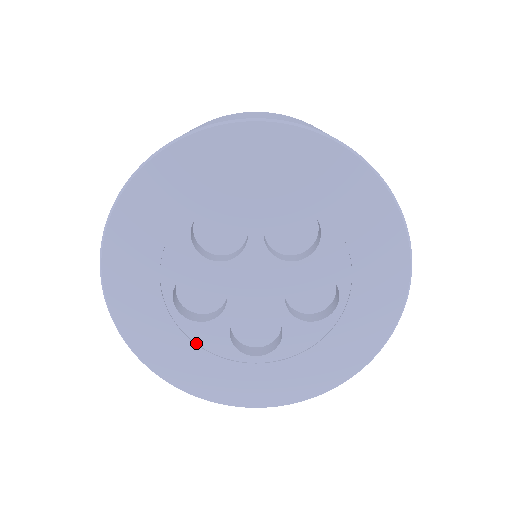
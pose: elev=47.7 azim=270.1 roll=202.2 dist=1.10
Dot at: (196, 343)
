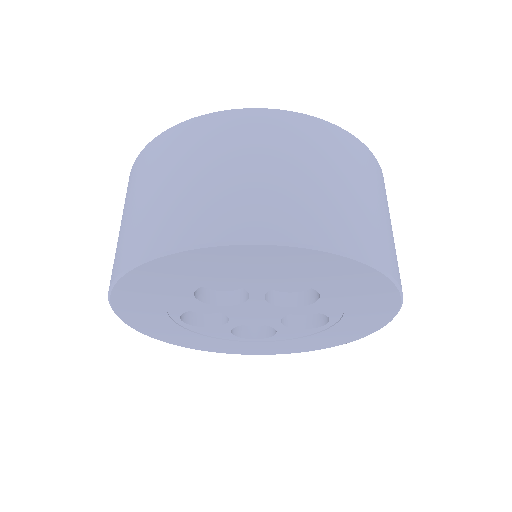
Dot at: (202, 334)
